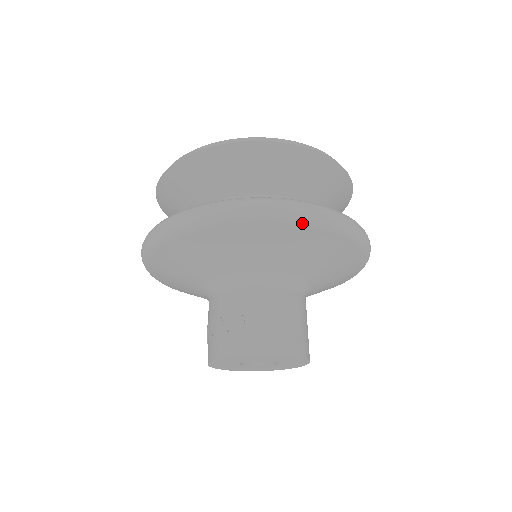
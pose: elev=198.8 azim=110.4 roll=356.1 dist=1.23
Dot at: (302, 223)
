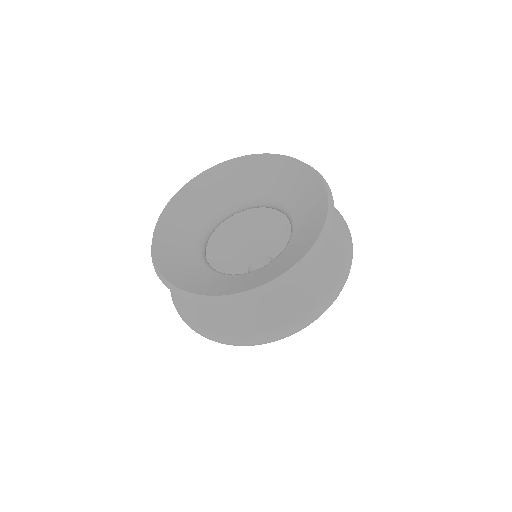
Dot at: occluded
